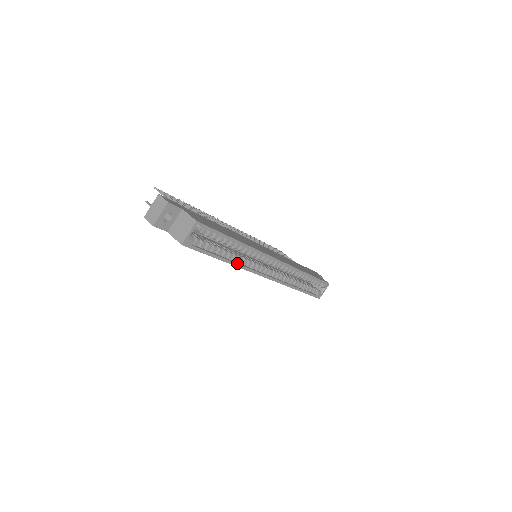
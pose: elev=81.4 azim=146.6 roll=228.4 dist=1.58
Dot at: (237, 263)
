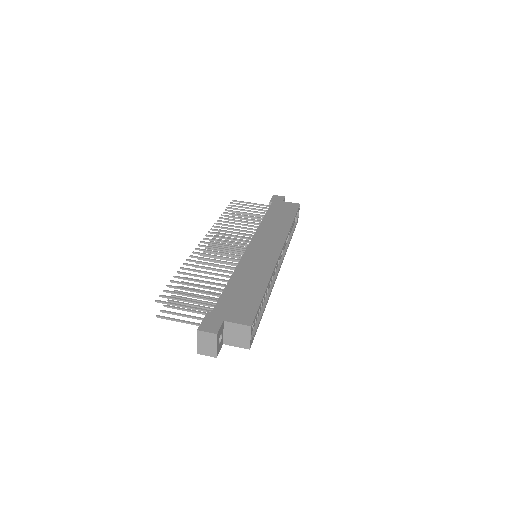
Dot at: (268, 294)
